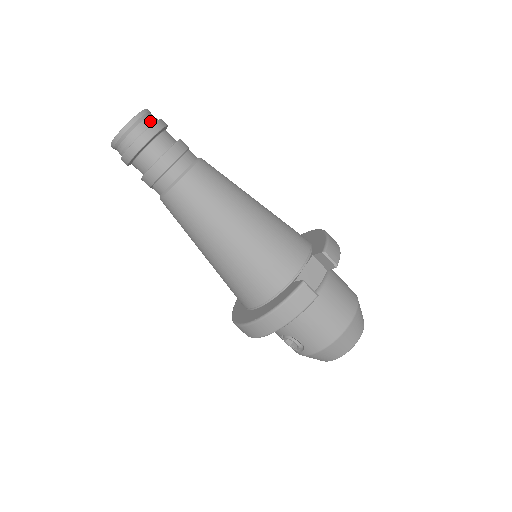
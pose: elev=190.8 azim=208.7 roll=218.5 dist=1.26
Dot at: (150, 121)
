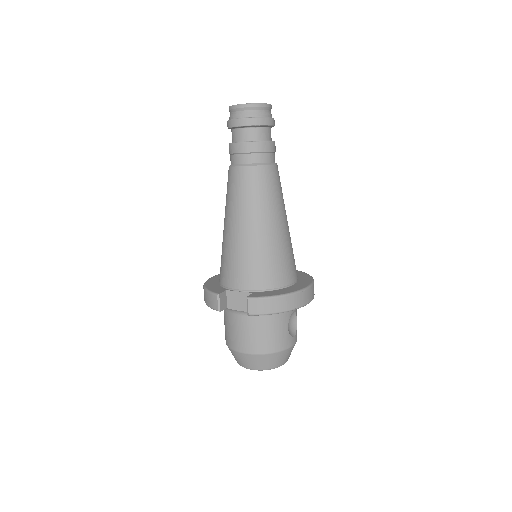
Dot at: (247, 114)
